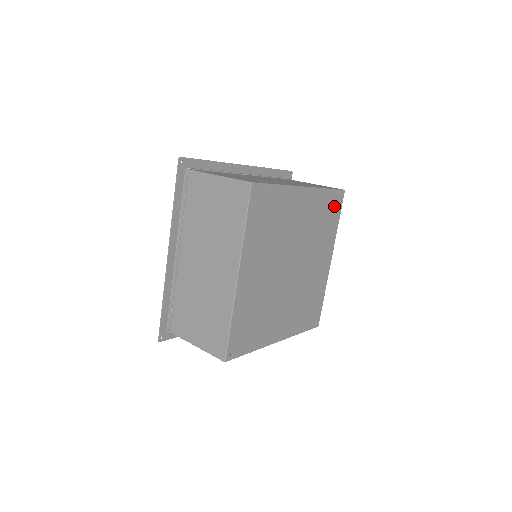
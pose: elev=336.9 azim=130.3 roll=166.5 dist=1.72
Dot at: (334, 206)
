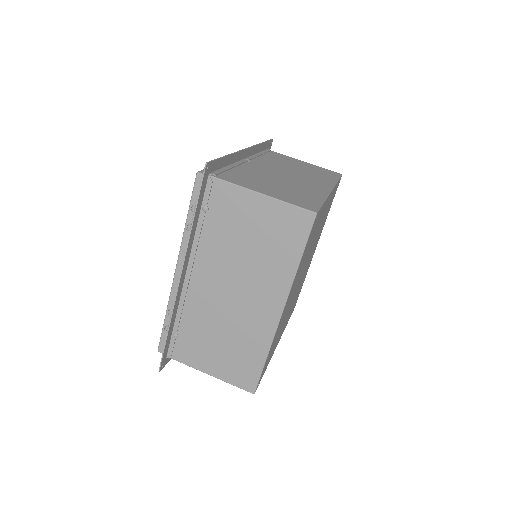
Dot at: occluded
